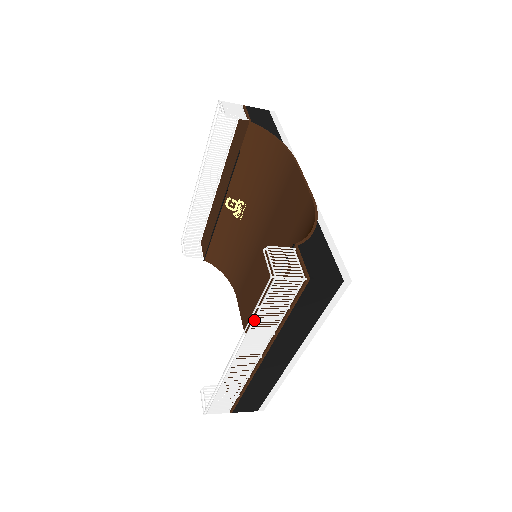
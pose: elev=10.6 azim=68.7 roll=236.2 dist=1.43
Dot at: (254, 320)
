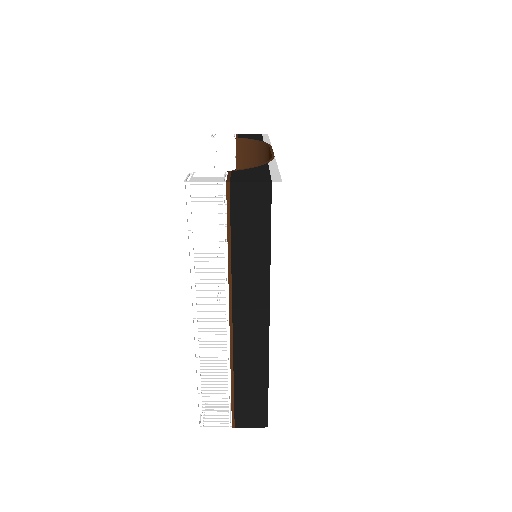
Dot at: (193, 252)
